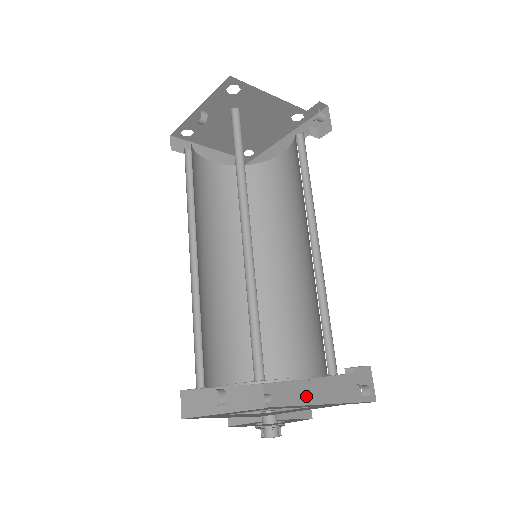
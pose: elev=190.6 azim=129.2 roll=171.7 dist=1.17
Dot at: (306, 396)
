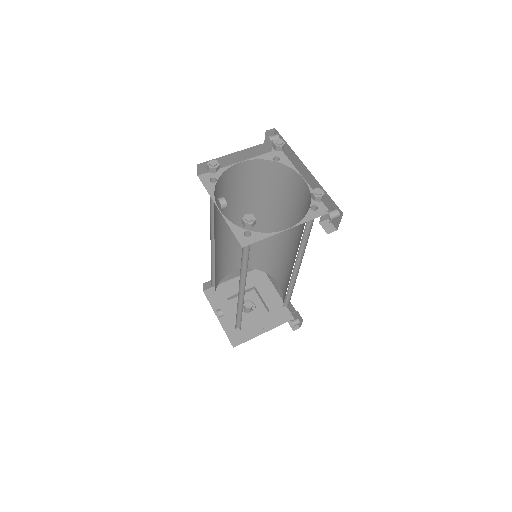
Dot at: (276, 286)
